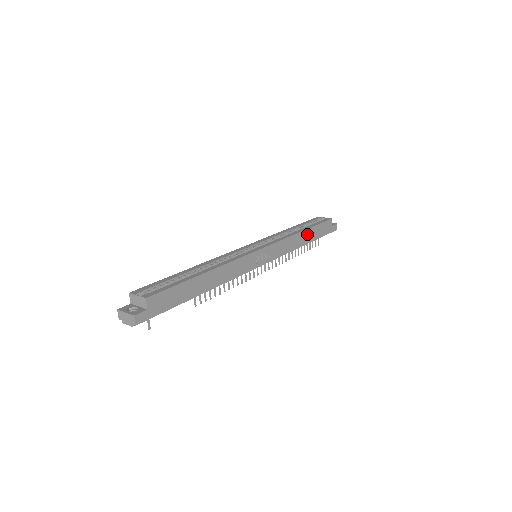
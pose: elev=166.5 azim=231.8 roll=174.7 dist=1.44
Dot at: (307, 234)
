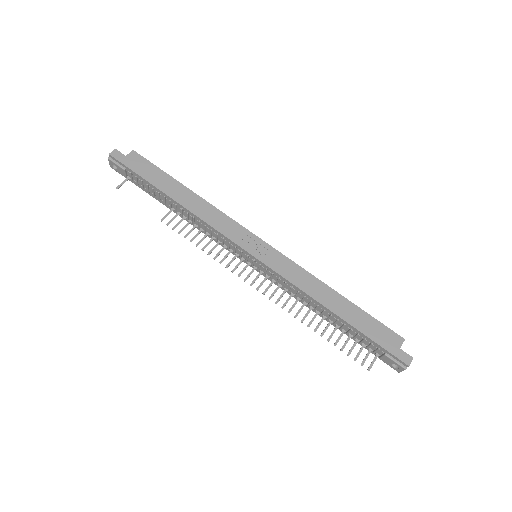
Dot at: (341, 303)
